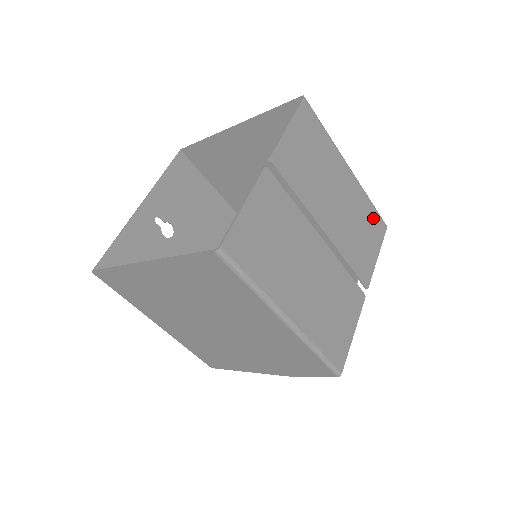
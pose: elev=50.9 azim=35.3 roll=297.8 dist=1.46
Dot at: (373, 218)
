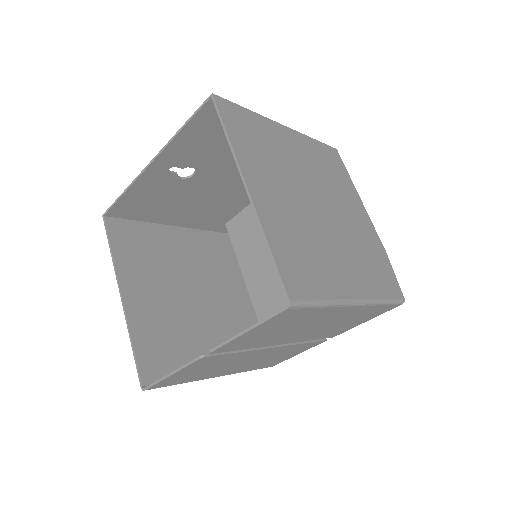
Dot at: (378, 310)
